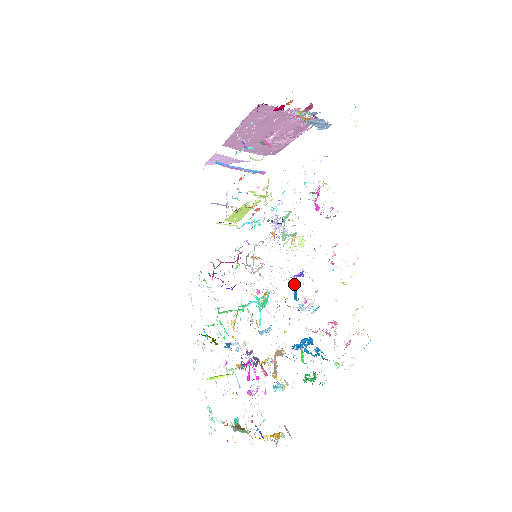
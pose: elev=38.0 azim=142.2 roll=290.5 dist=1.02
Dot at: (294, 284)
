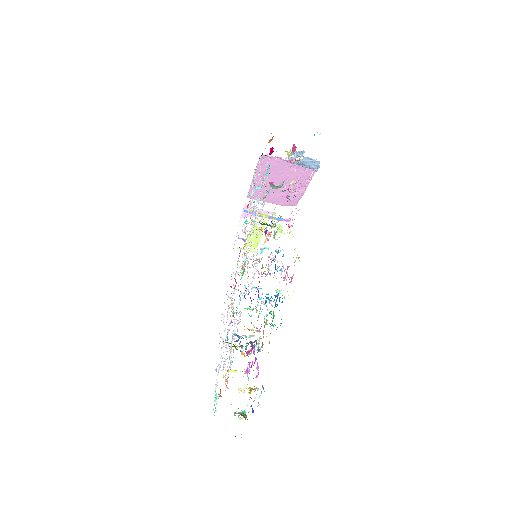
Dot at: occluded
